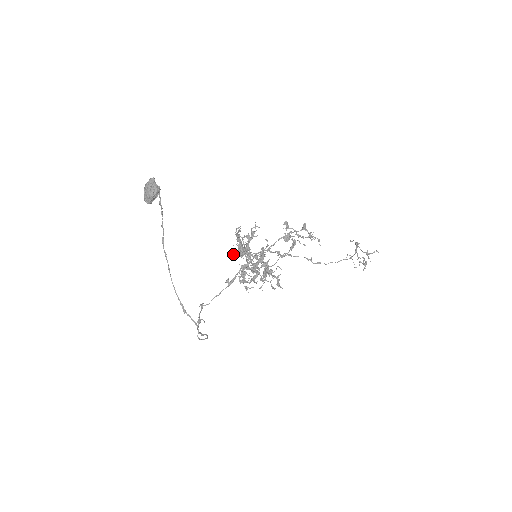
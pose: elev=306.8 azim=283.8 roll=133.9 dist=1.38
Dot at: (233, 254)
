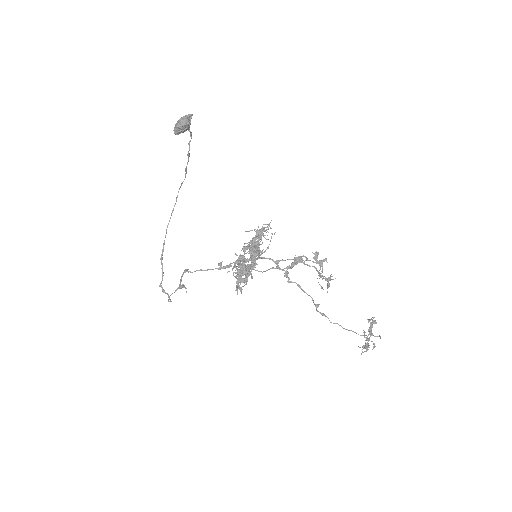
Dot at: occluded
